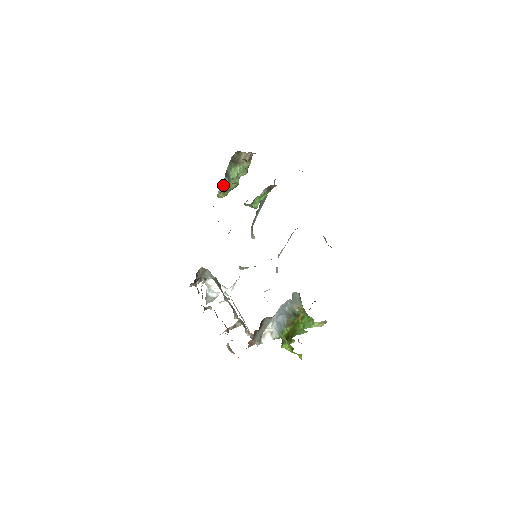
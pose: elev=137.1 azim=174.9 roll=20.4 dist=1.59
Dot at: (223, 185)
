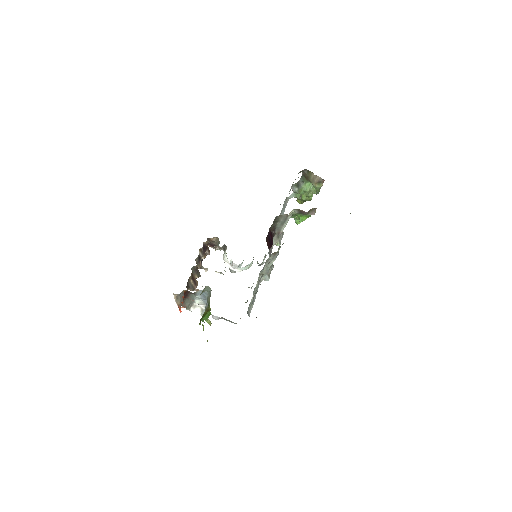
Dot at: occluded
